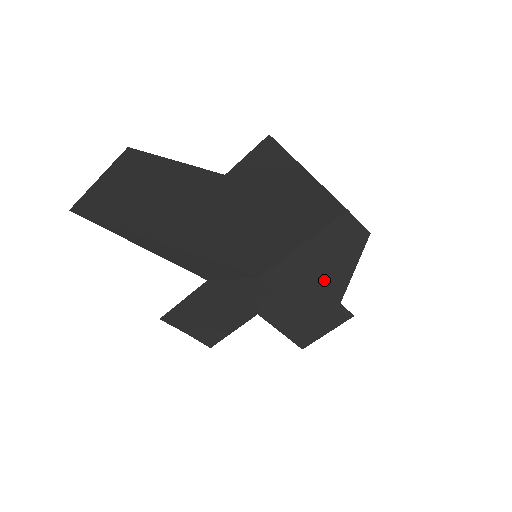
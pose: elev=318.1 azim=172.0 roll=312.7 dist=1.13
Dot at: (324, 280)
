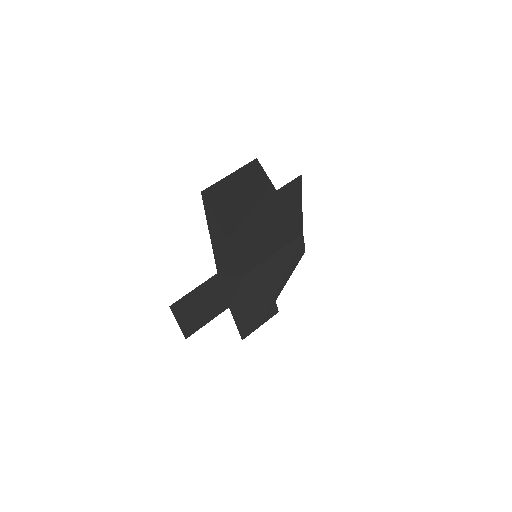
Dot at: (275, 282)
